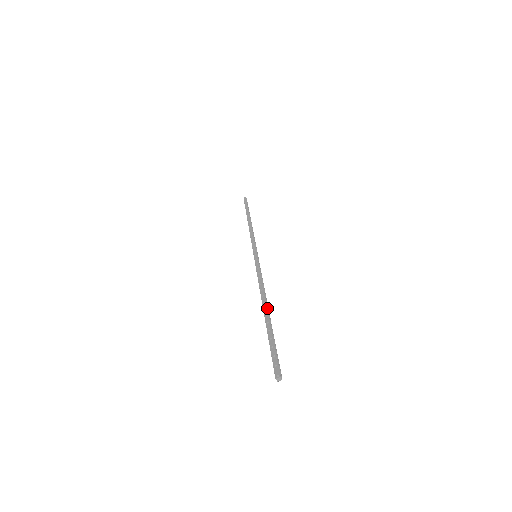
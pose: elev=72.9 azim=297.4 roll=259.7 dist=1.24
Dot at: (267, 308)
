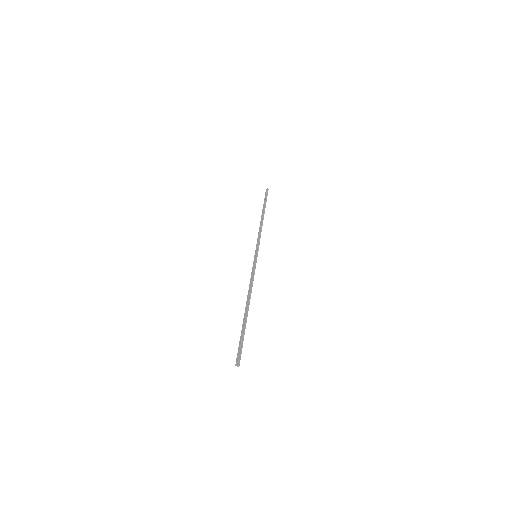
Dot at: (246, 308)
